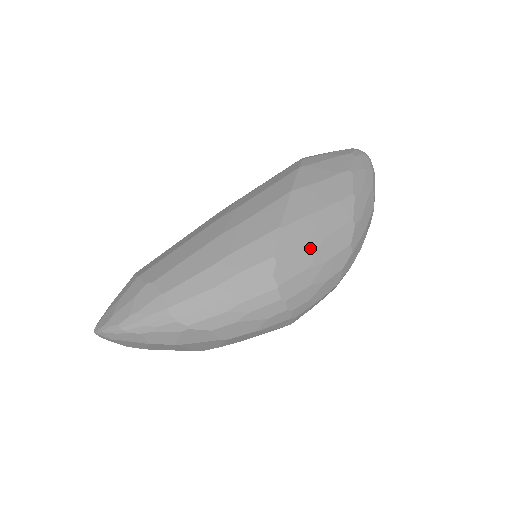
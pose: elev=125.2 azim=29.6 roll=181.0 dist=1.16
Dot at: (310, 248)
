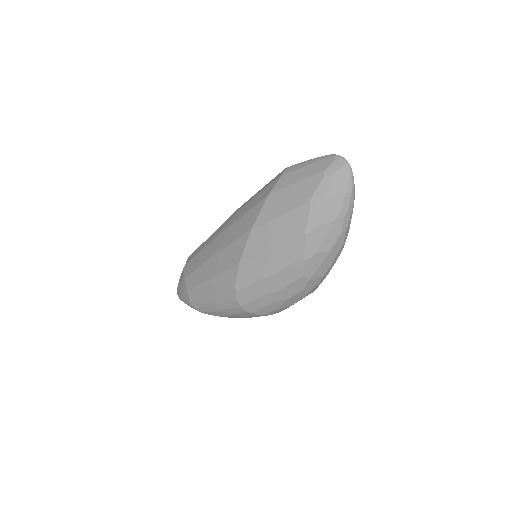
Dot at: (262, 282)
